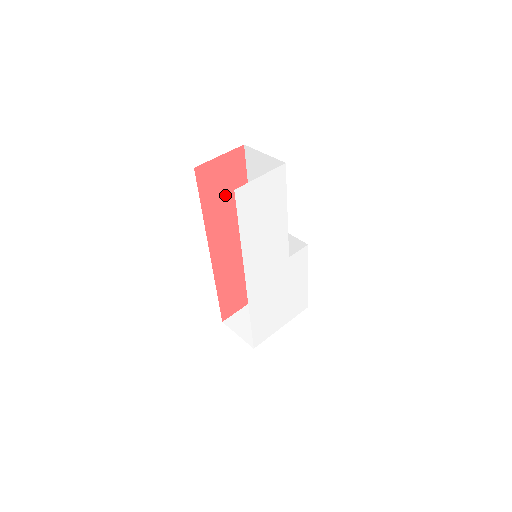
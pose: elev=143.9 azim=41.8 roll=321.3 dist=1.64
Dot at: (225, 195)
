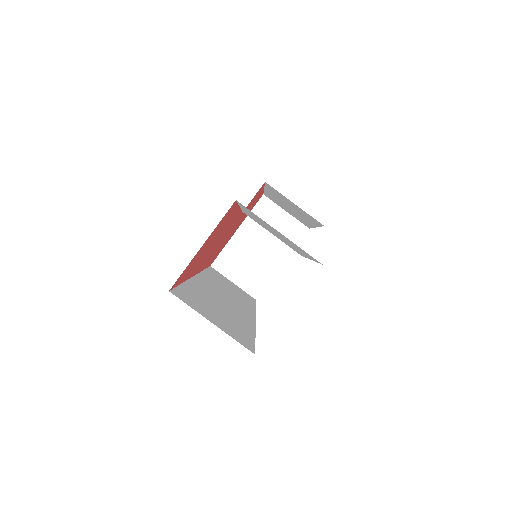
Dot at: (210, 244)
